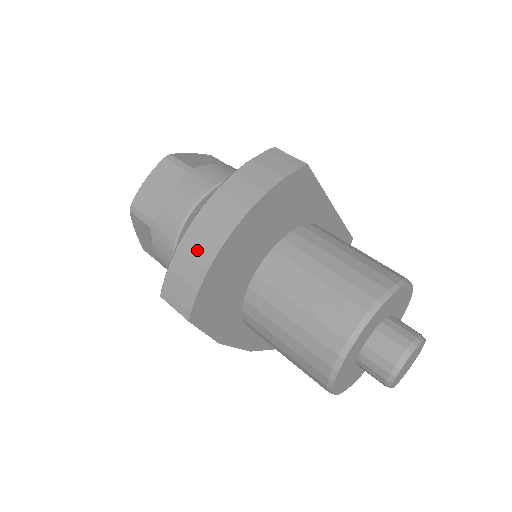
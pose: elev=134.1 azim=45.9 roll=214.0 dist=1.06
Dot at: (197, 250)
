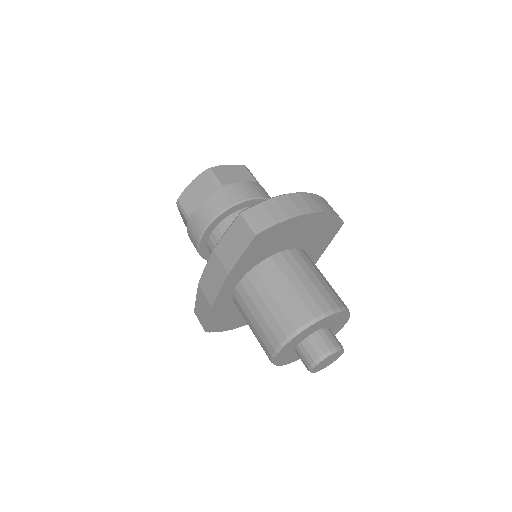
Dot at: (288, 206)
